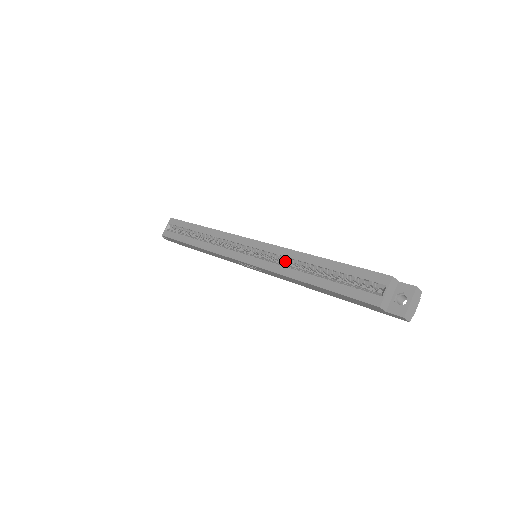
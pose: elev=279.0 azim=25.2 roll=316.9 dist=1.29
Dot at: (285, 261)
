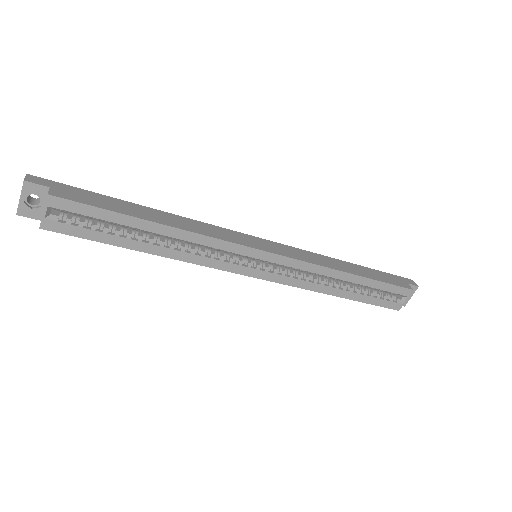
Dot at: occluded
